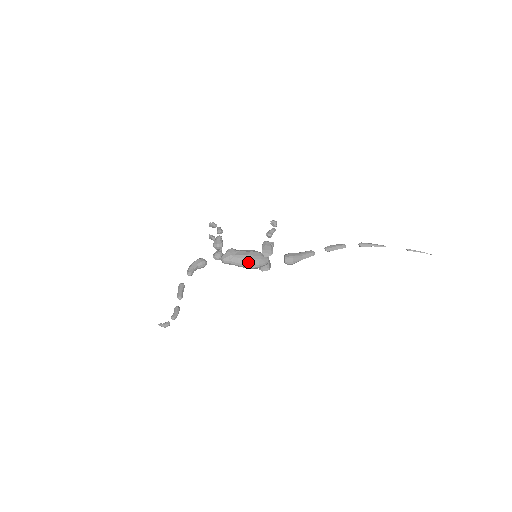
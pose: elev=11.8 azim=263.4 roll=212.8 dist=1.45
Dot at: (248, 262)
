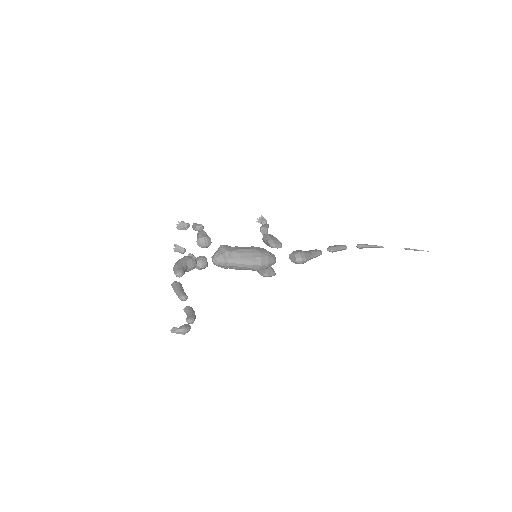
Dot at: (254, 257)
